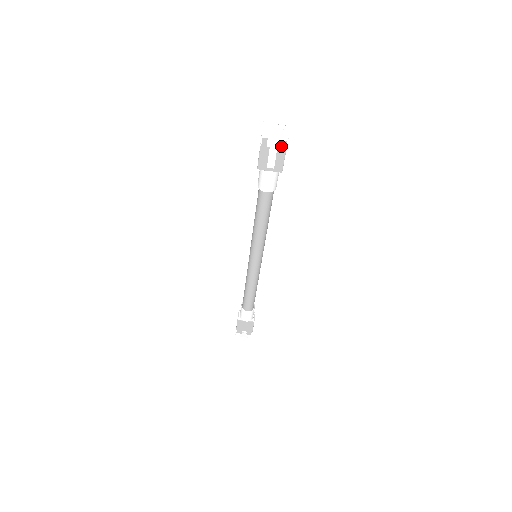
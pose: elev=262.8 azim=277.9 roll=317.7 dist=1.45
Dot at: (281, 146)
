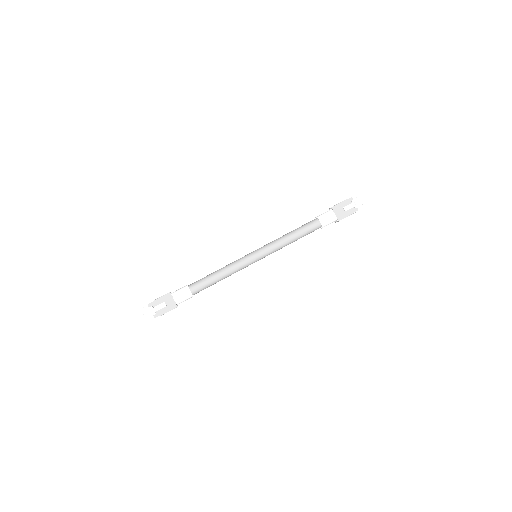
Dot at: (354, 209)
